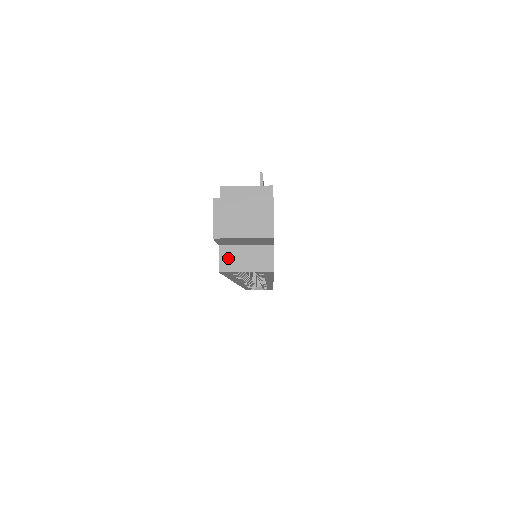
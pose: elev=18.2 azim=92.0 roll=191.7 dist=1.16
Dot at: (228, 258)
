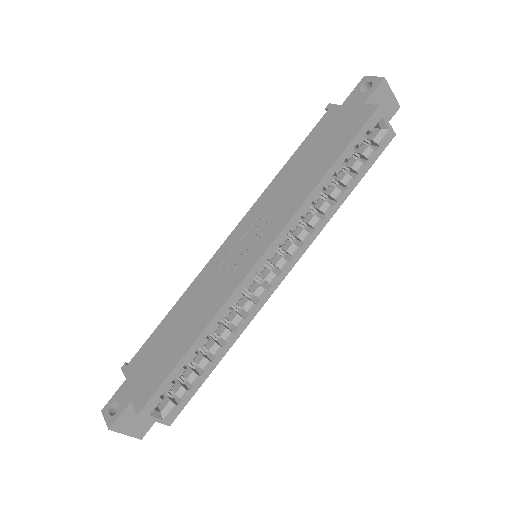
Dot at: occluded
